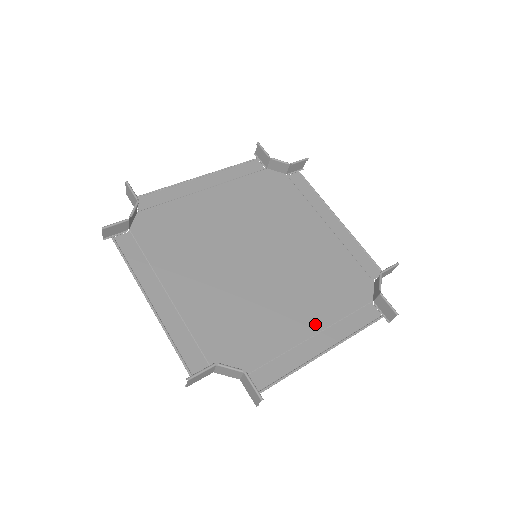
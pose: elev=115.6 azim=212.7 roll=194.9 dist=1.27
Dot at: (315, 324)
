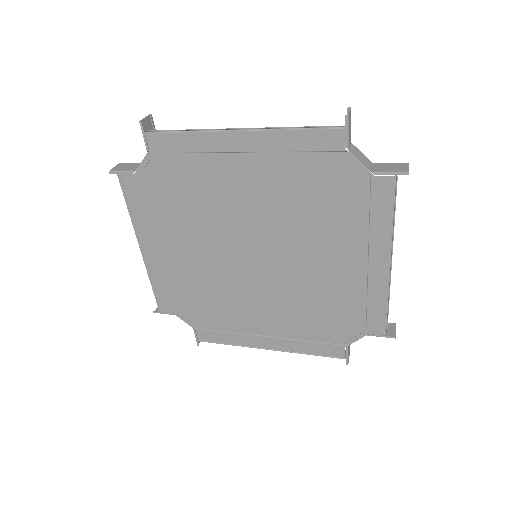
Dot at: (357, 272)
